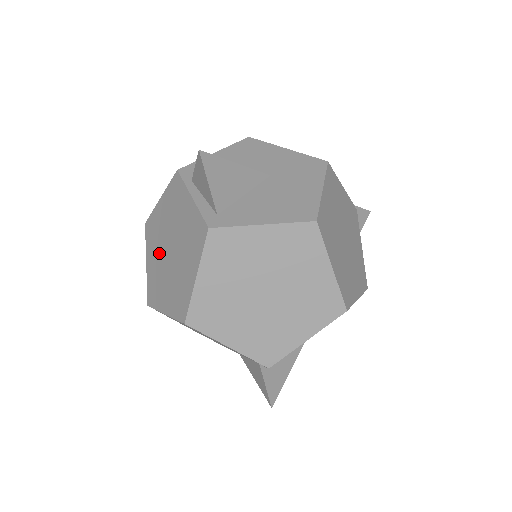
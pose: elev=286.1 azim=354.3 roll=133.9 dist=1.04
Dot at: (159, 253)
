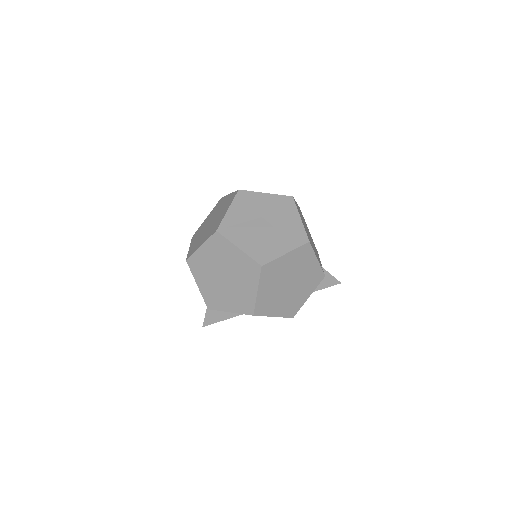
Dot at: (210, 219)
